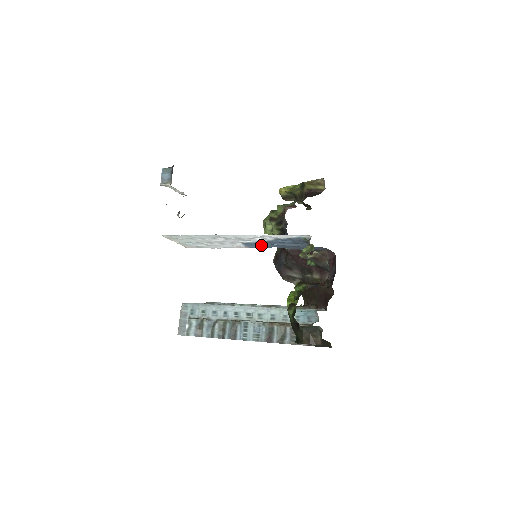
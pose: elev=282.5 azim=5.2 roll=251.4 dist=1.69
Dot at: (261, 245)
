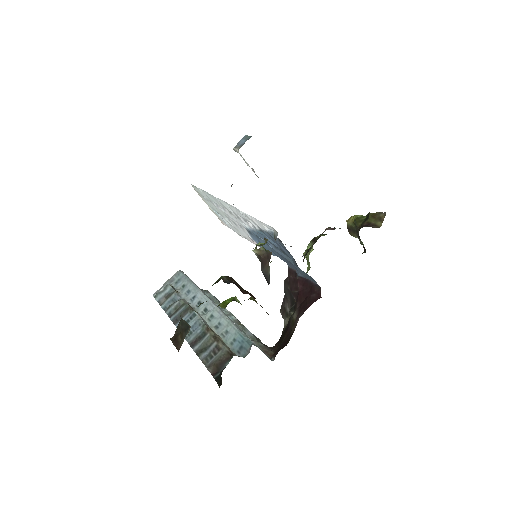
Dot at: occluded
